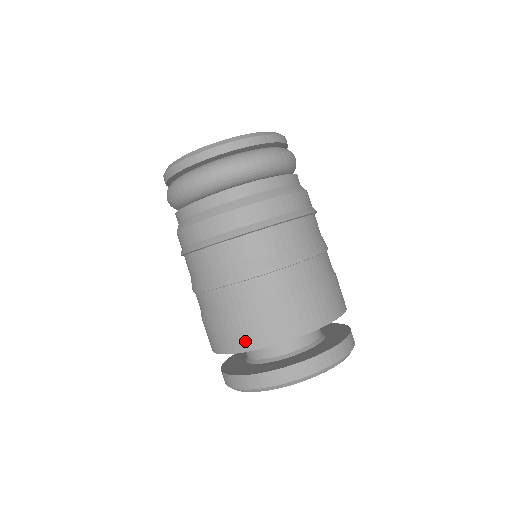
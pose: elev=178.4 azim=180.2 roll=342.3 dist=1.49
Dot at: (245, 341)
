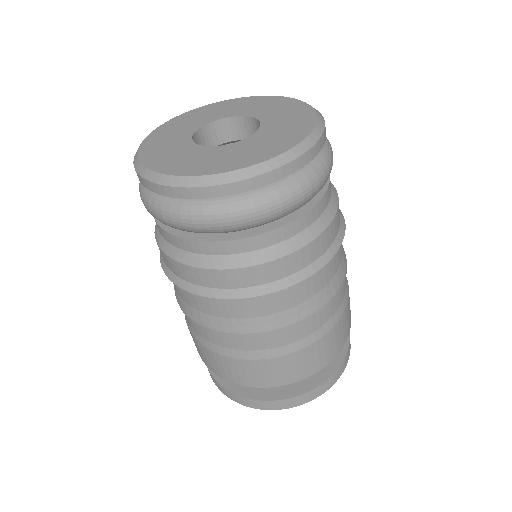
Dot at: (313, 367)
